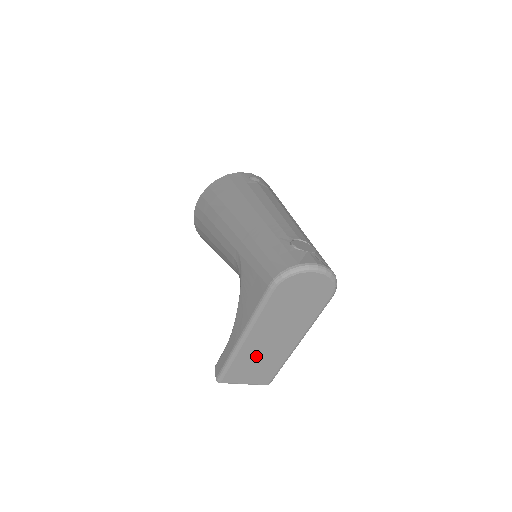
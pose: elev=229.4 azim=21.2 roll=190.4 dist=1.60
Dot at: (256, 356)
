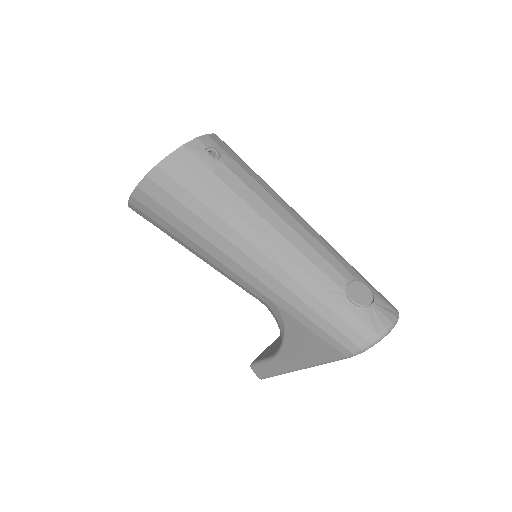
Dot at: occluded
